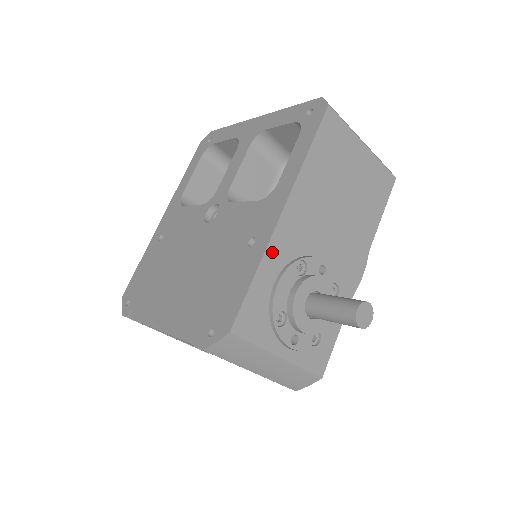
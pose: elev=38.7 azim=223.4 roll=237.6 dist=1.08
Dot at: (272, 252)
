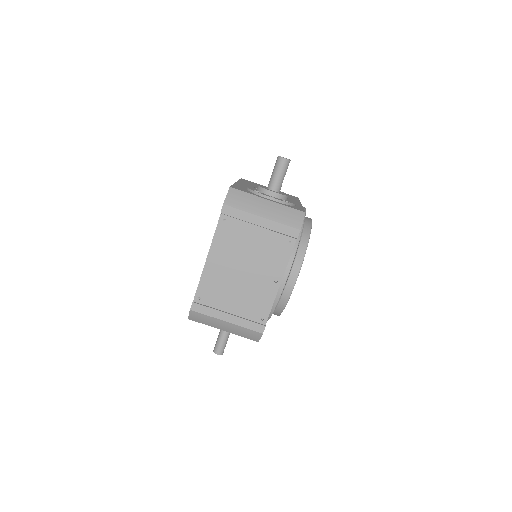
Dot at: occluded
